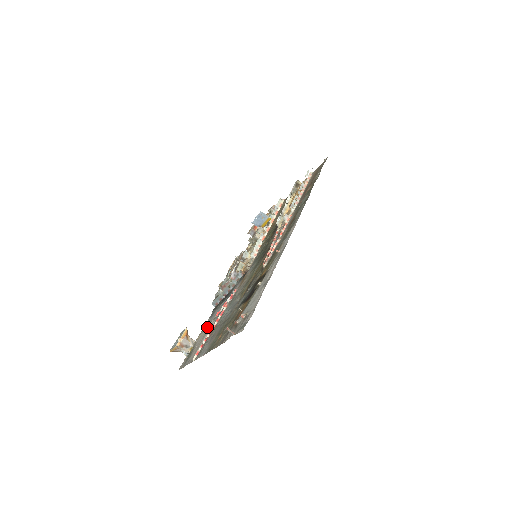
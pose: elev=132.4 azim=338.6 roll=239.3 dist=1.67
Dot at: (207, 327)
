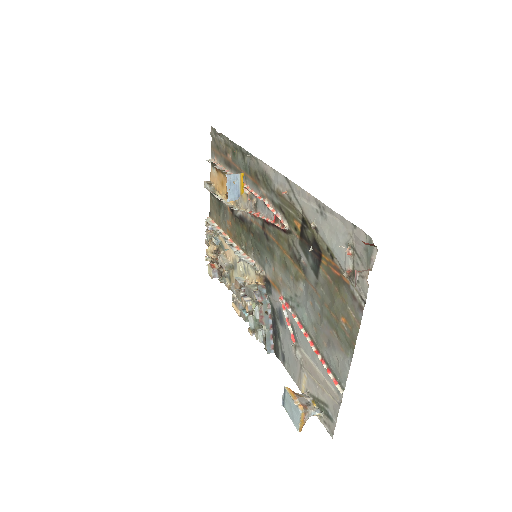
Dot at: (298, 366)
